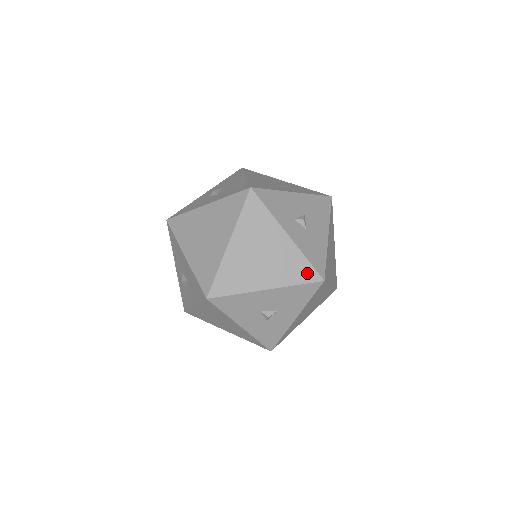
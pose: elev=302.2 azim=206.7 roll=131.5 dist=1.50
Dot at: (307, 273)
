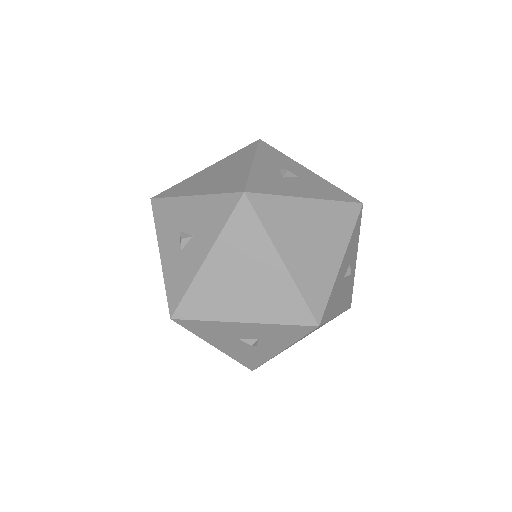
Dot at: (237, 186)
